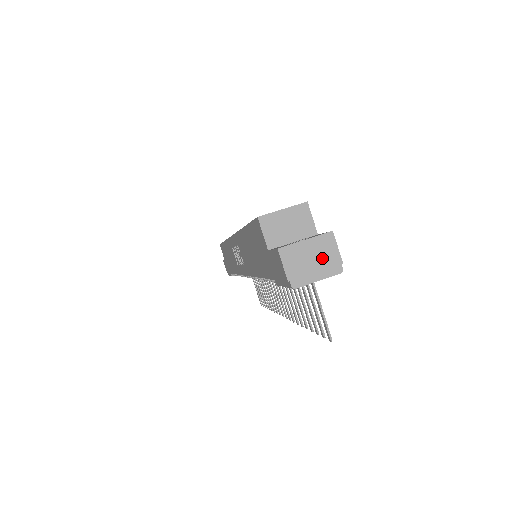
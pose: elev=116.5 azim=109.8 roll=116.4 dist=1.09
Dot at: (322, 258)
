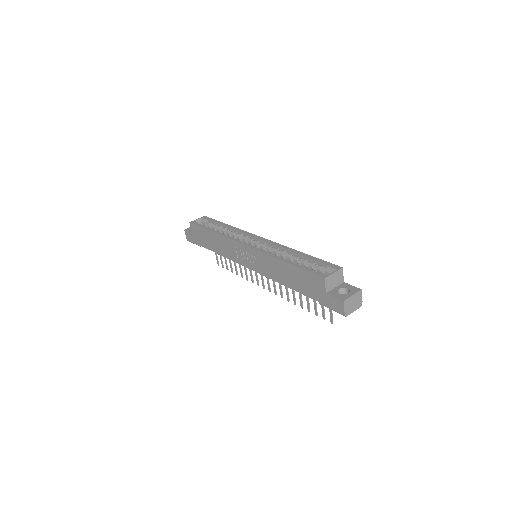
Dot at: (357, 302)
